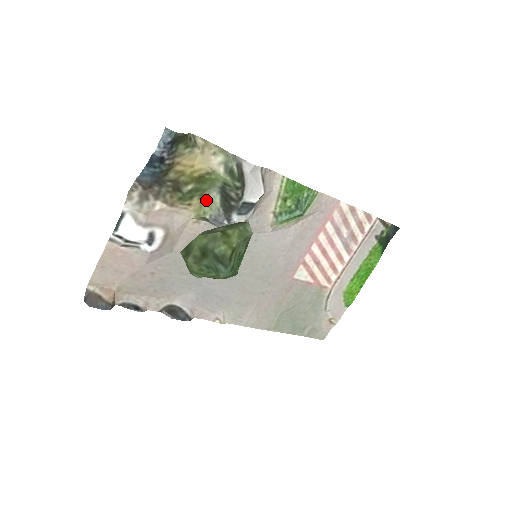
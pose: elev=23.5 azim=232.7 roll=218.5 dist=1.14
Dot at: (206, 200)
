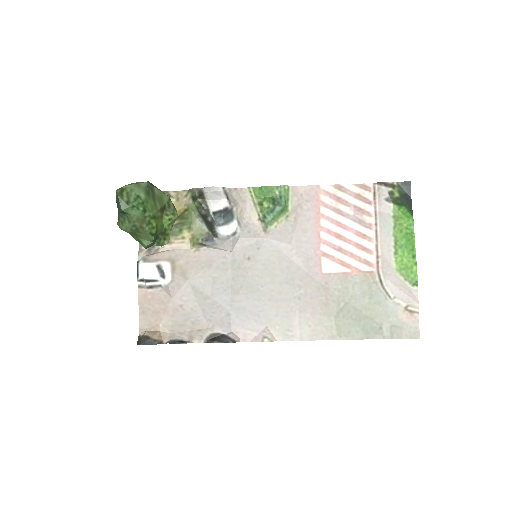
Dot at: (196, 231)
